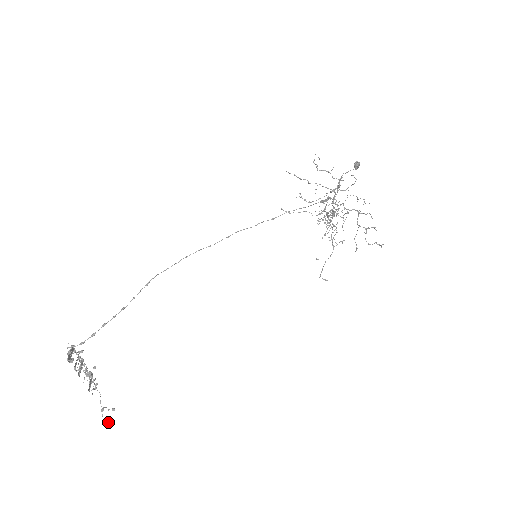
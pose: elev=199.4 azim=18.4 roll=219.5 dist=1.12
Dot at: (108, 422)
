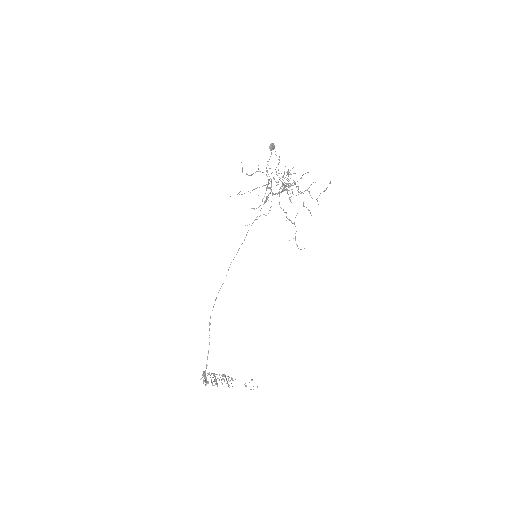
Dot at: occluded
